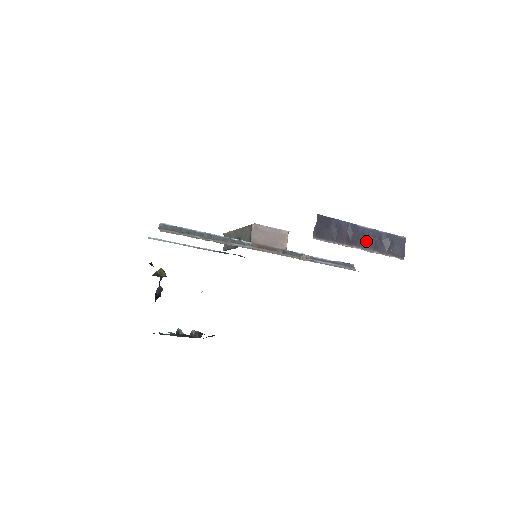
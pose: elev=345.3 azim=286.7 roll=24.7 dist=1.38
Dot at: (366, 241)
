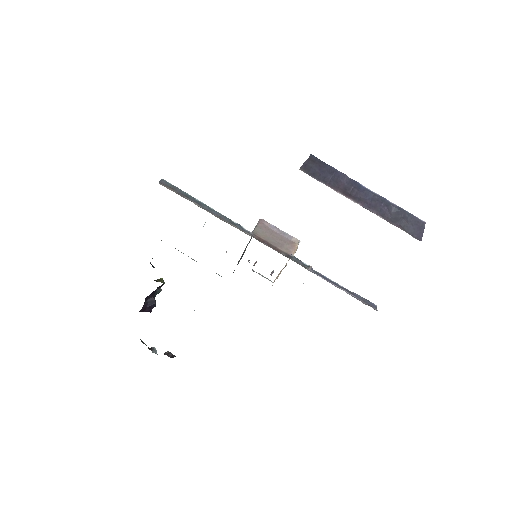
Dot at: (369, 202)
